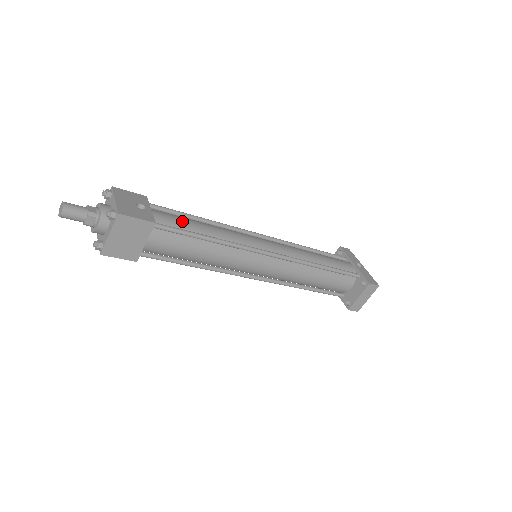
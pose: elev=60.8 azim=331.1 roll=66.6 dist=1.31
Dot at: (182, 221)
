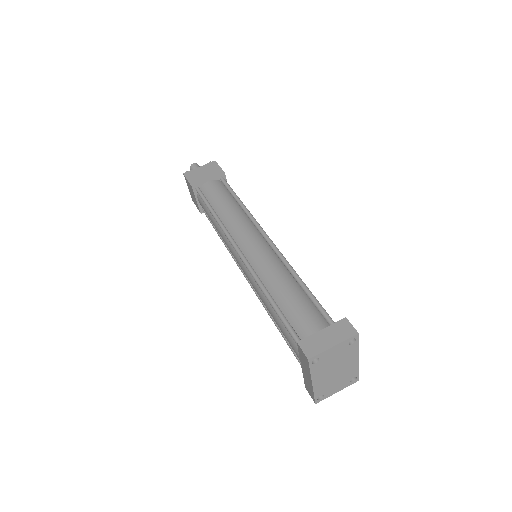
Dot at: occluded
